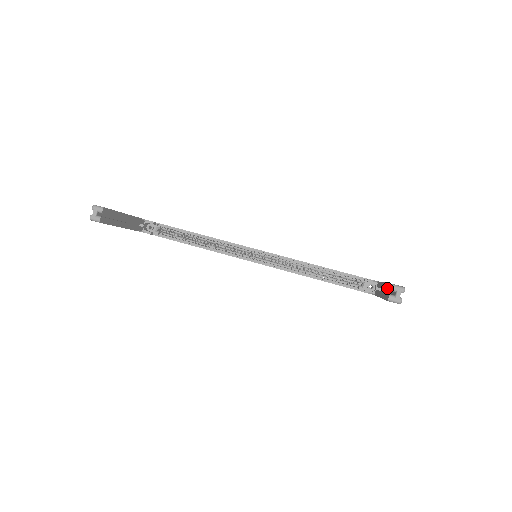
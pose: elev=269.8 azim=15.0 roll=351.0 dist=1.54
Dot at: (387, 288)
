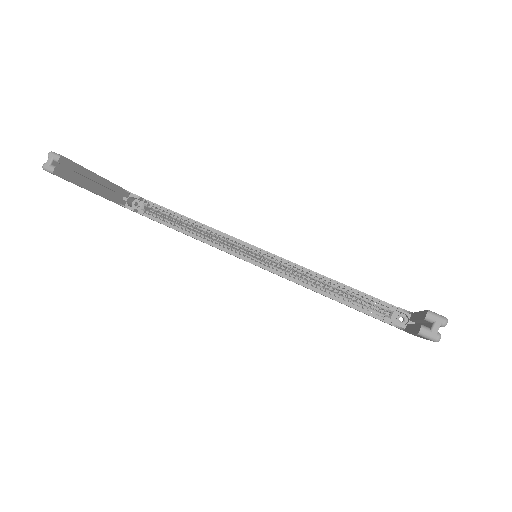
Dot at: (421, 317)
